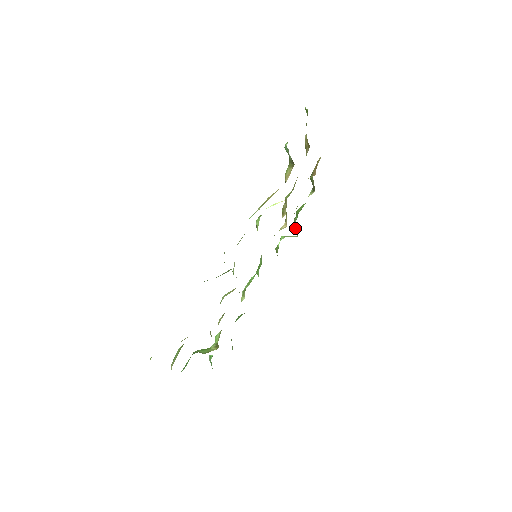
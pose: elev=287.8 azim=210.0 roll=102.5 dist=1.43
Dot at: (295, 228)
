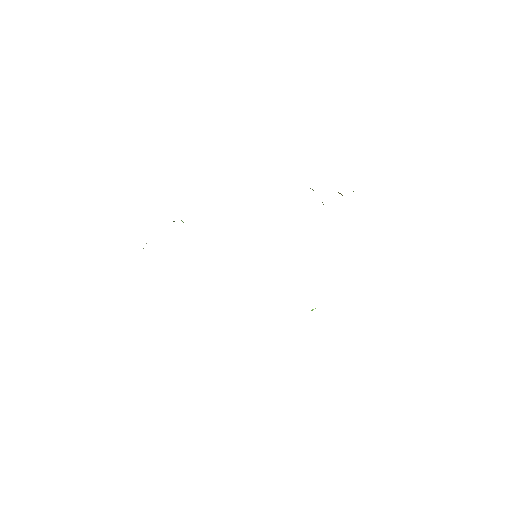
Dot at: occluded
